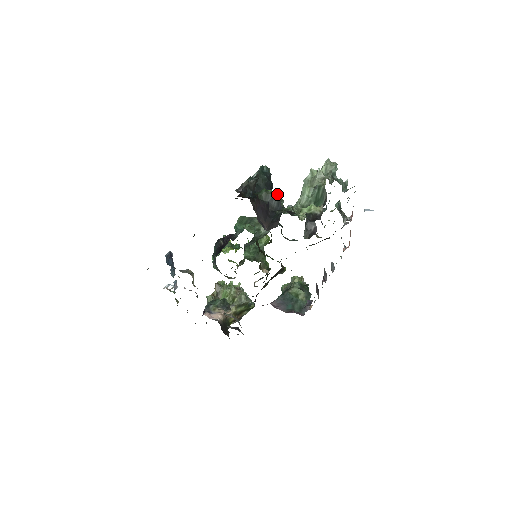
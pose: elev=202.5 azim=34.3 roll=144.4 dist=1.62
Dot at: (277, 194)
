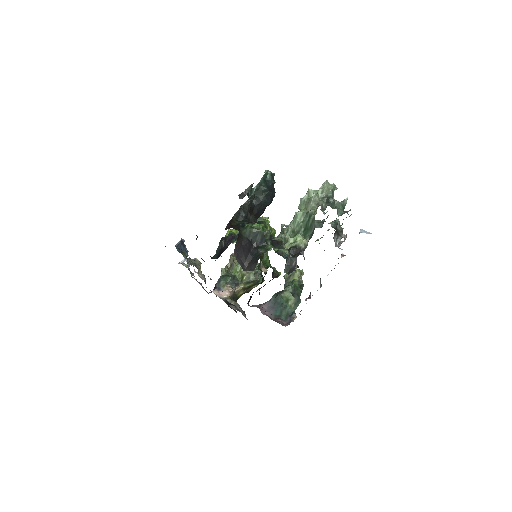
Dot at: (261, 231)
